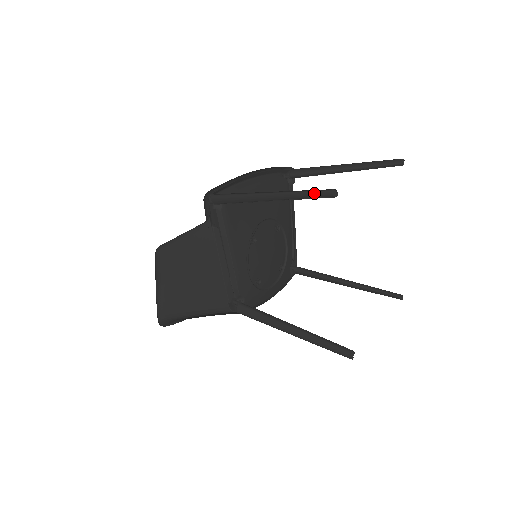
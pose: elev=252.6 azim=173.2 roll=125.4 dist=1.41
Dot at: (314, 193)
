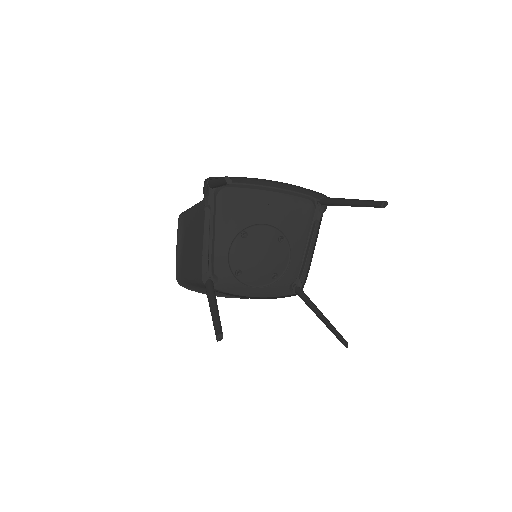
Dot at: (223, 179)
